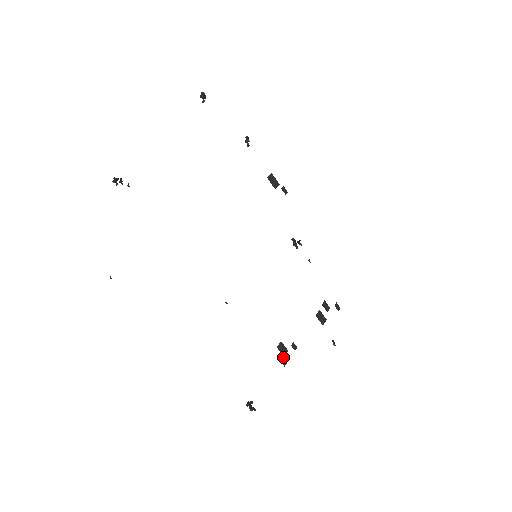
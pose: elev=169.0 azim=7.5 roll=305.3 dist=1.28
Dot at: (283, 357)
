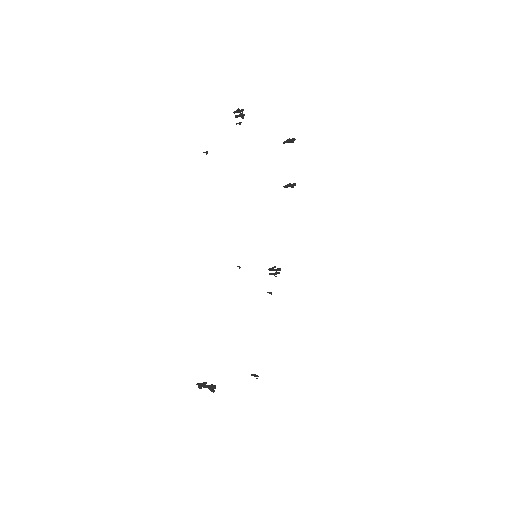
Dot at: occluded
